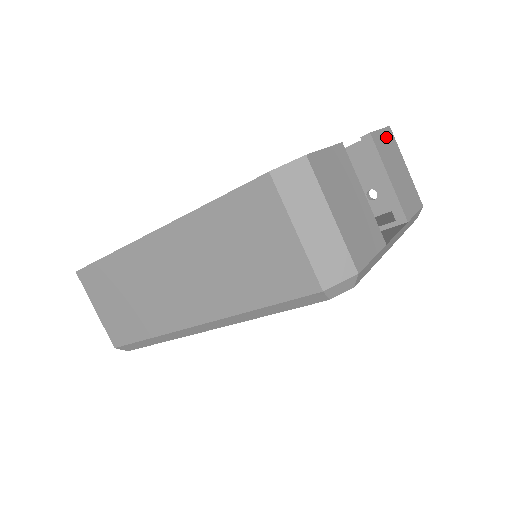
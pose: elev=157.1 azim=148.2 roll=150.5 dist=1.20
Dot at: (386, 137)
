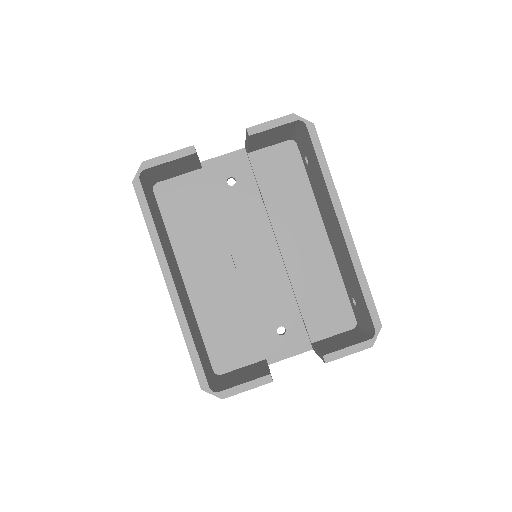
Dot at: occluded
